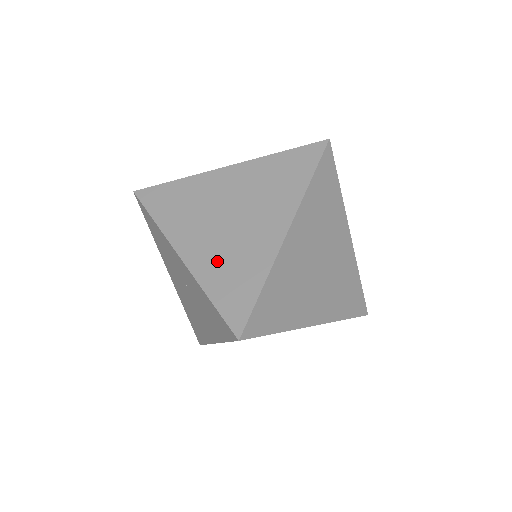
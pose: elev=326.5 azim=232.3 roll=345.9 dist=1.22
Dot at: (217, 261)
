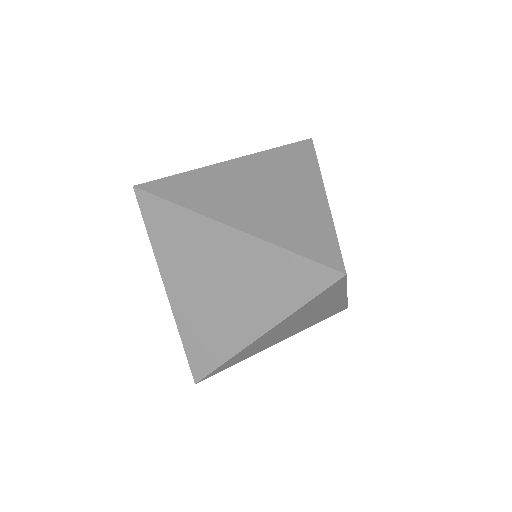
Dot at: occluded
